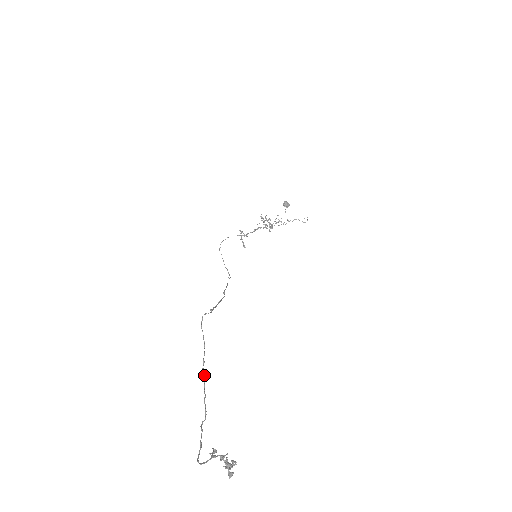
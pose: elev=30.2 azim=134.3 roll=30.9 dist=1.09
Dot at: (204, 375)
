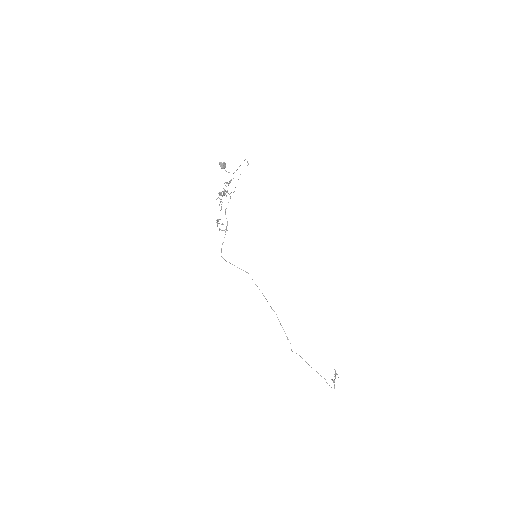
Dot at: occluded
